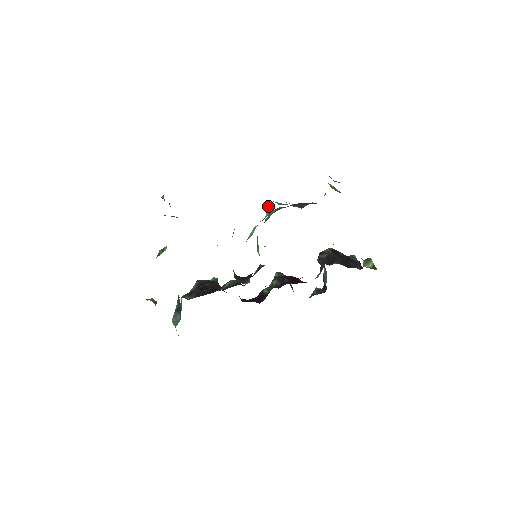
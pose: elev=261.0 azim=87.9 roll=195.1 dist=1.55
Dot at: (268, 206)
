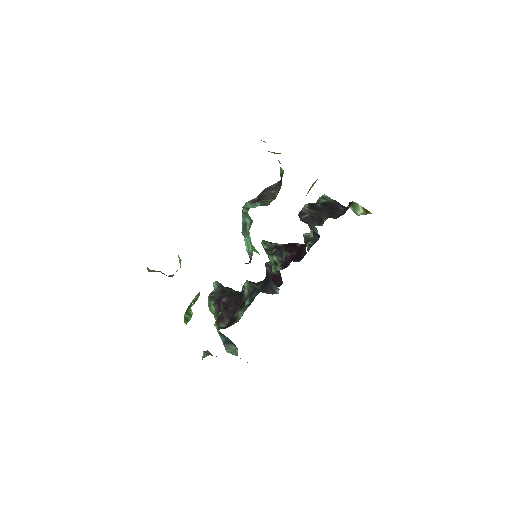
Dot at: (244, 214)
